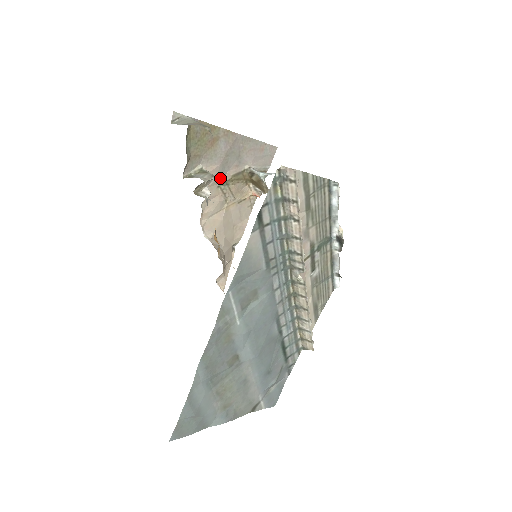
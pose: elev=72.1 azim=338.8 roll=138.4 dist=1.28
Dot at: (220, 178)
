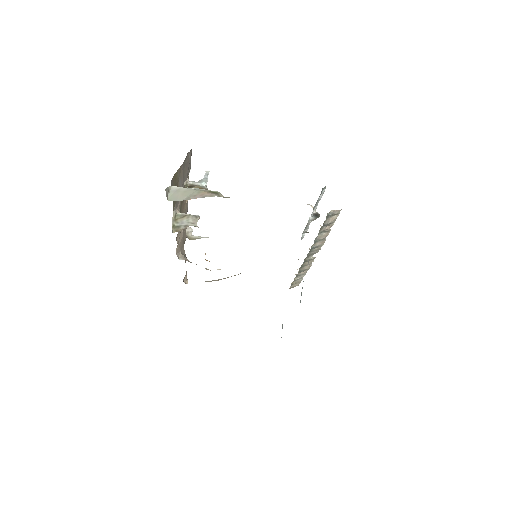
Dot at: occluded
